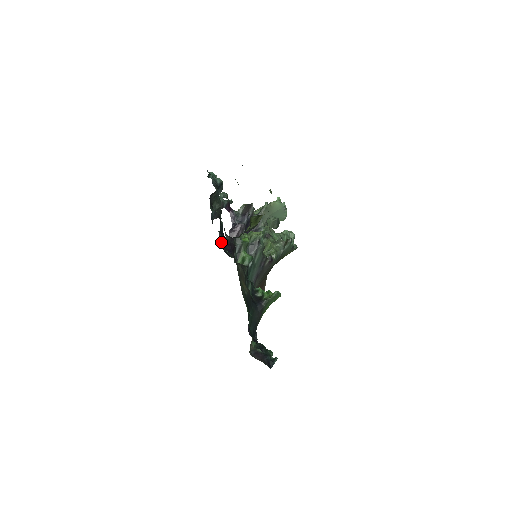
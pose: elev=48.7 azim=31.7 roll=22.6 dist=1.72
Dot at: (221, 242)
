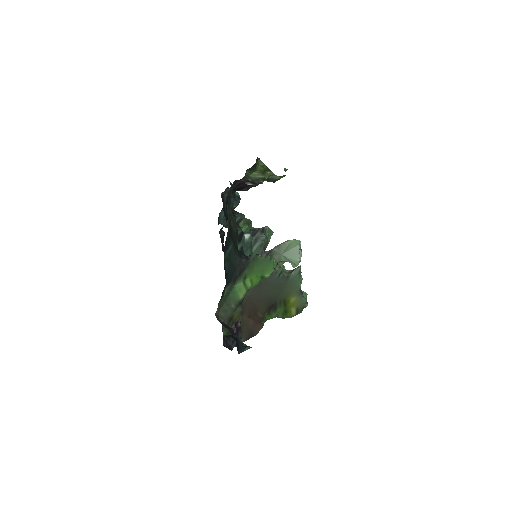
Dot at: (222, 239)
